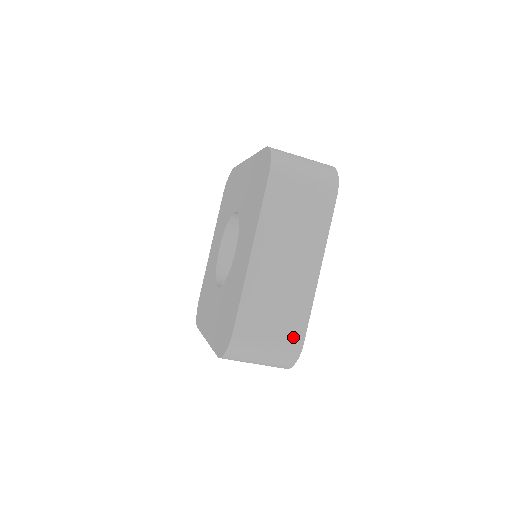
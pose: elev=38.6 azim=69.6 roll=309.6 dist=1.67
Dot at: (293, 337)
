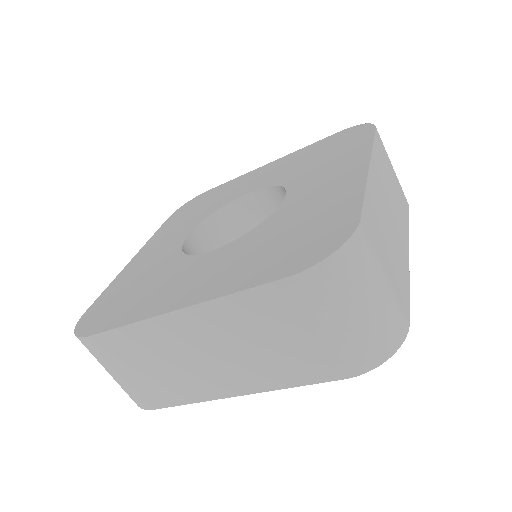
Dot at: (402, 302)
